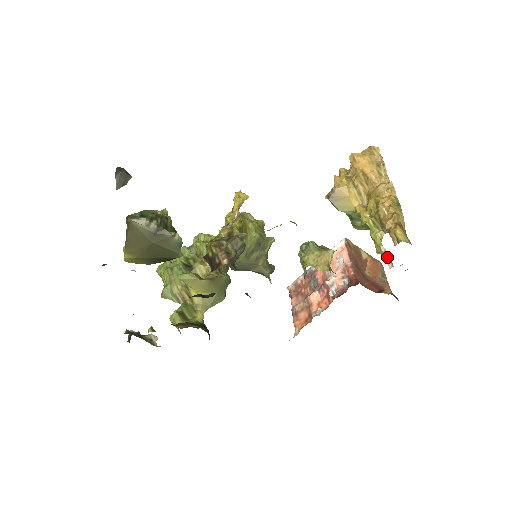
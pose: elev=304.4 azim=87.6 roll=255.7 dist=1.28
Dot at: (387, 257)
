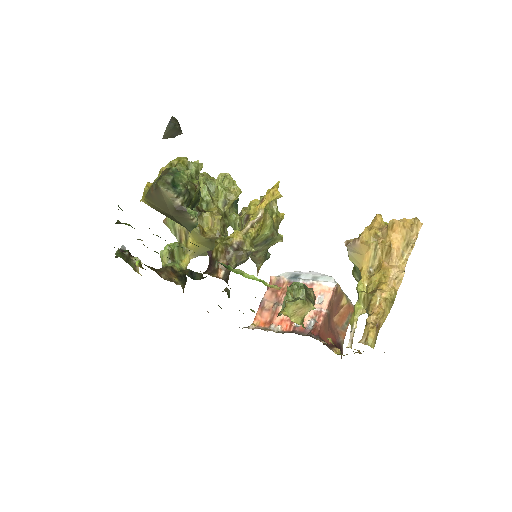
Dot at: (353, 335)
